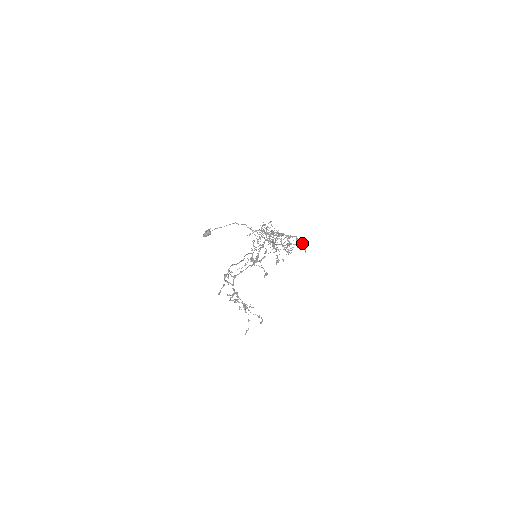
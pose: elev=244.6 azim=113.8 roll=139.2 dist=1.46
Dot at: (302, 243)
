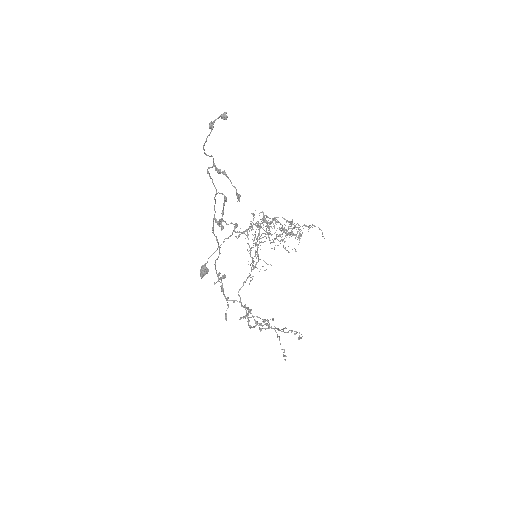
Dot at: occluded
